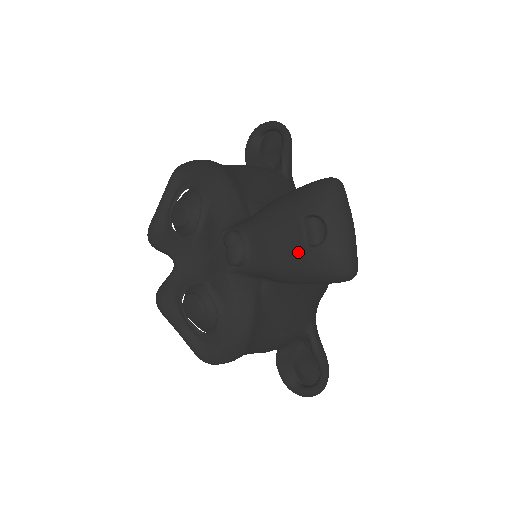
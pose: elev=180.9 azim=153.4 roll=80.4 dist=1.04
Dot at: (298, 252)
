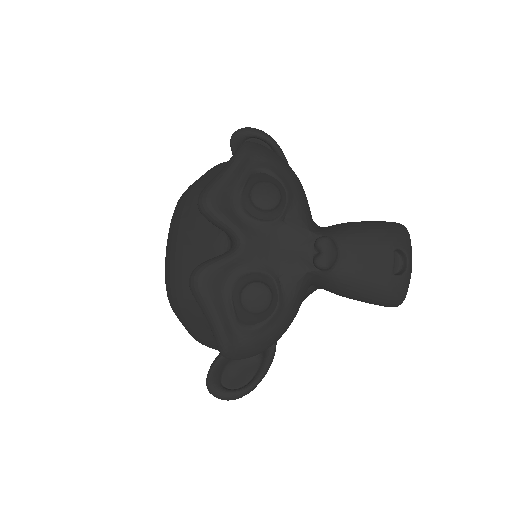
Dot at: (384, 276)
